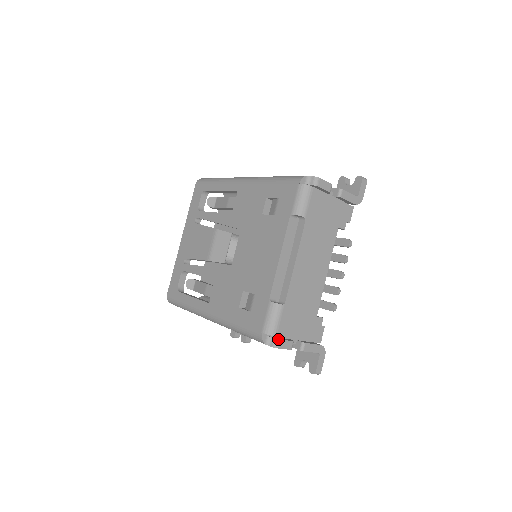
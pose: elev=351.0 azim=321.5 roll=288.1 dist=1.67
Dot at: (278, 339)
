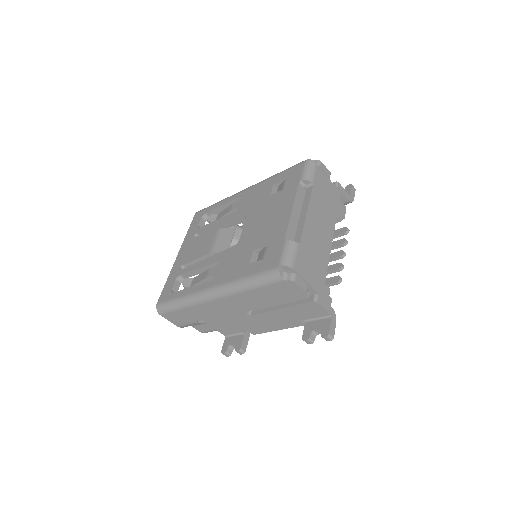
Dot at: (295, 274)
